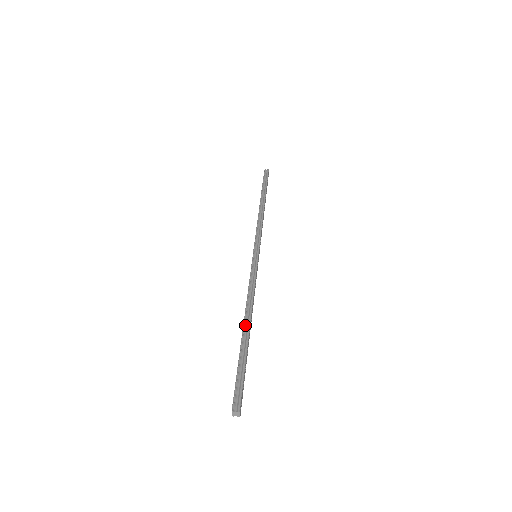
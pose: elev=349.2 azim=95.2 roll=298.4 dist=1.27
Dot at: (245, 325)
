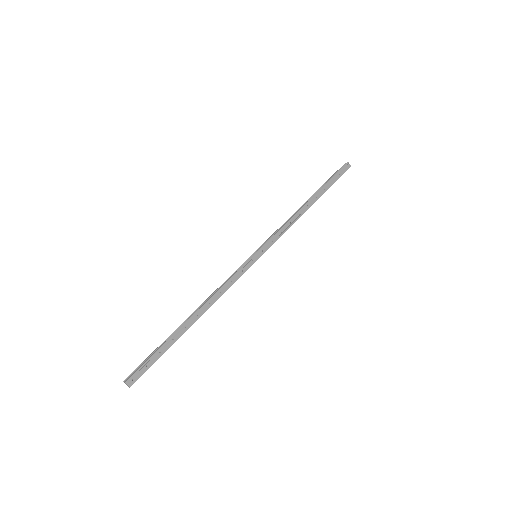
Dot at: (189, 317)
